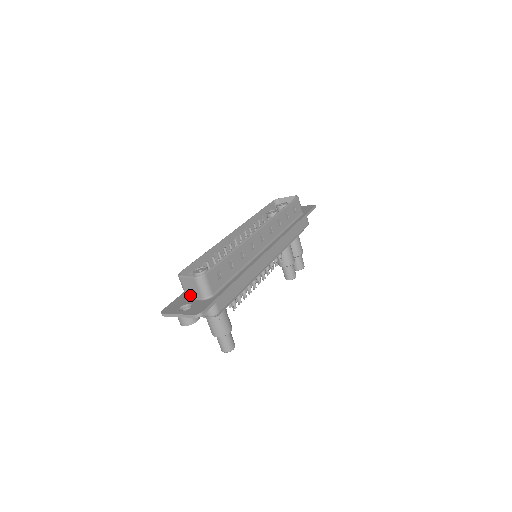
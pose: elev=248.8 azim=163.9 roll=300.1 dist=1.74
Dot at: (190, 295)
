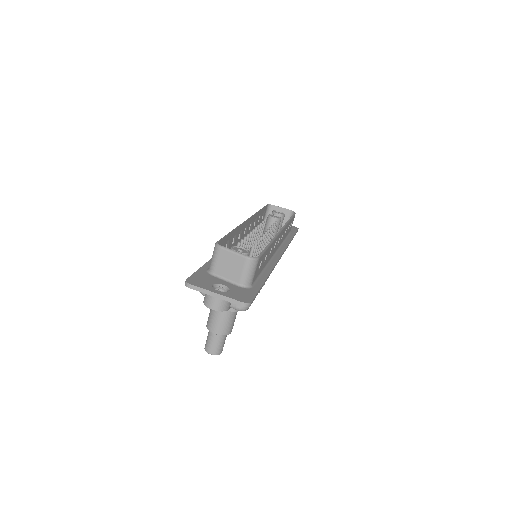
Dot at: (221, 274)
